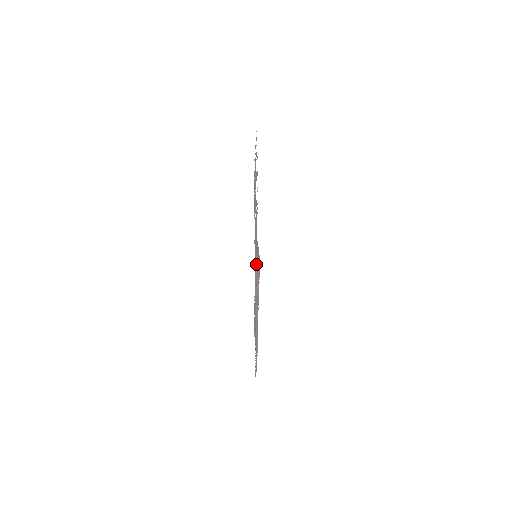
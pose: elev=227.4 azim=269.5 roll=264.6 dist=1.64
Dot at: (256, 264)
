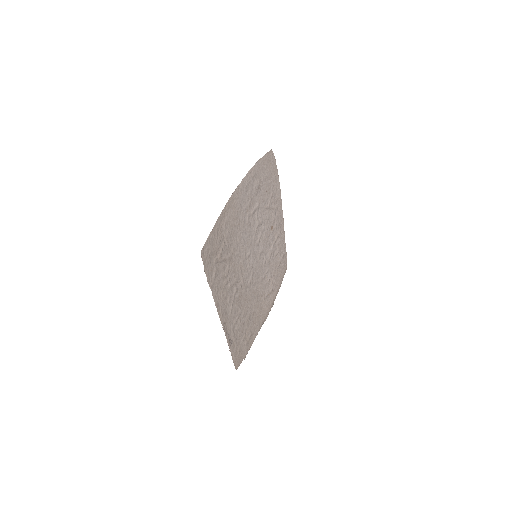
Dot at: (265, 209)
